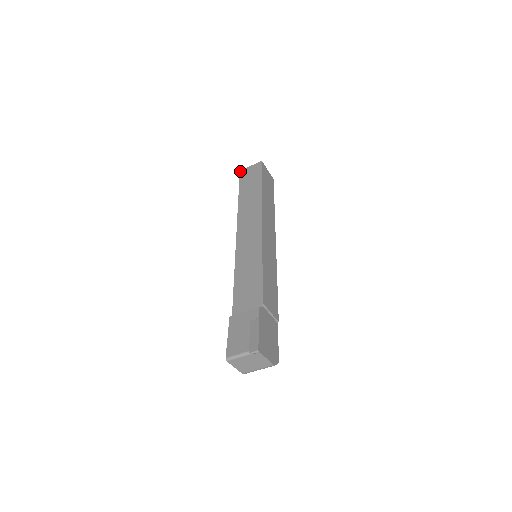
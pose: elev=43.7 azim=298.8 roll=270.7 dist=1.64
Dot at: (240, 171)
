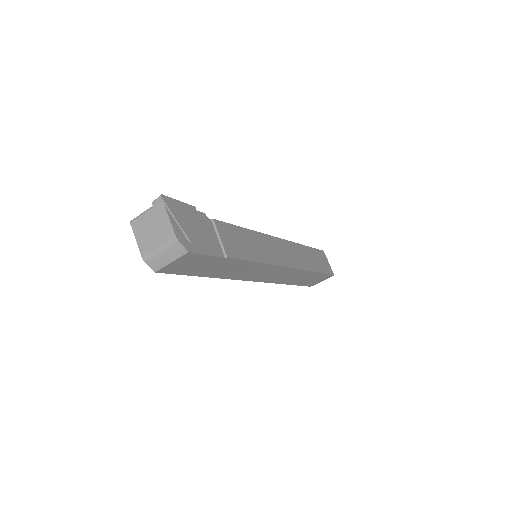
Dot at: occluded
